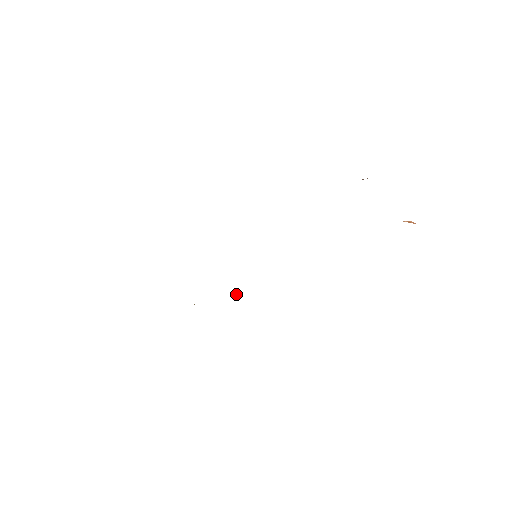
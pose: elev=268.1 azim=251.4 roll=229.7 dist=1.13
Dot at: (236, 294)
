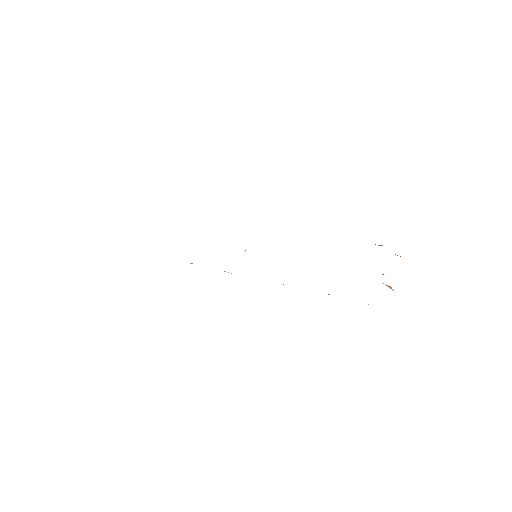
Dot at: occluded
